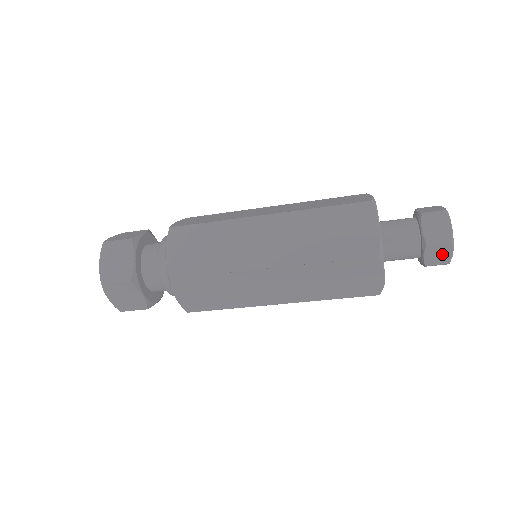
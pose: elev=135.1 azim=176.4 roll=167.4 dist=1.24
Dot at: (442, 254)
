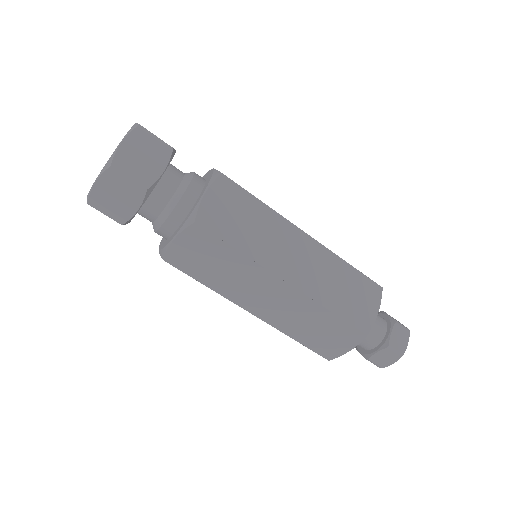
Dot at: occluded
